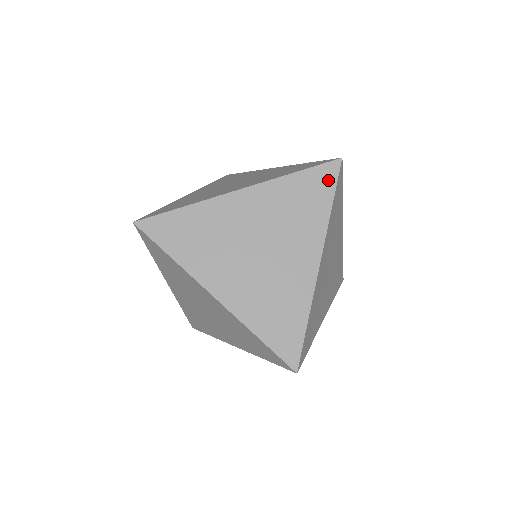
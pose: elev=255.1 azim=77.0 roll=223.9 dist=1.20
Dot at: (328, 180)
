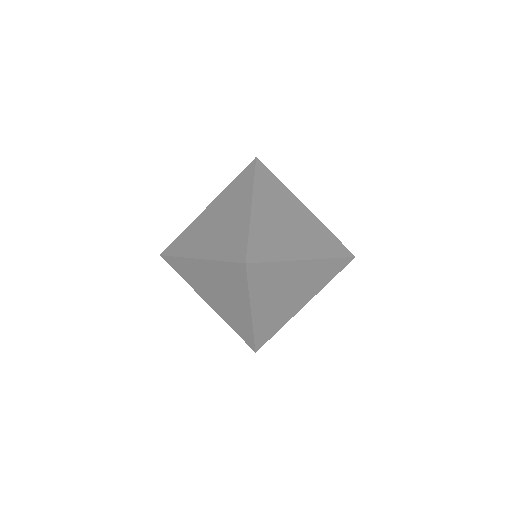
Dot at: (342, 252)
